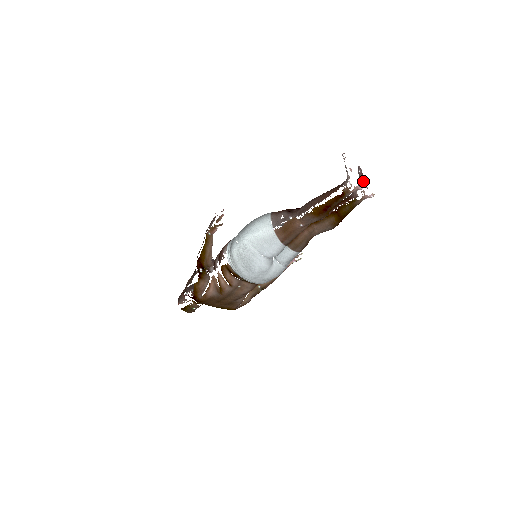
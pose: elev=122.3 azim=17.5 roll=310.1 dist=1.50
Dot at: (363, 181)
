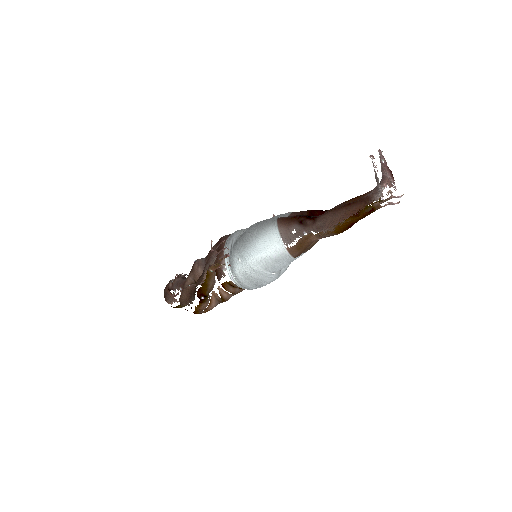
Dot at: (389, 178)
